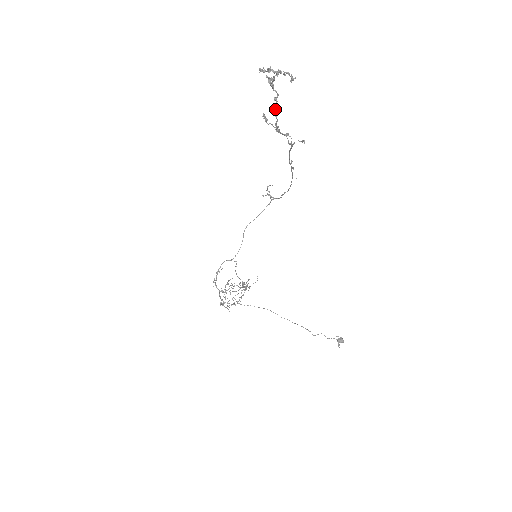
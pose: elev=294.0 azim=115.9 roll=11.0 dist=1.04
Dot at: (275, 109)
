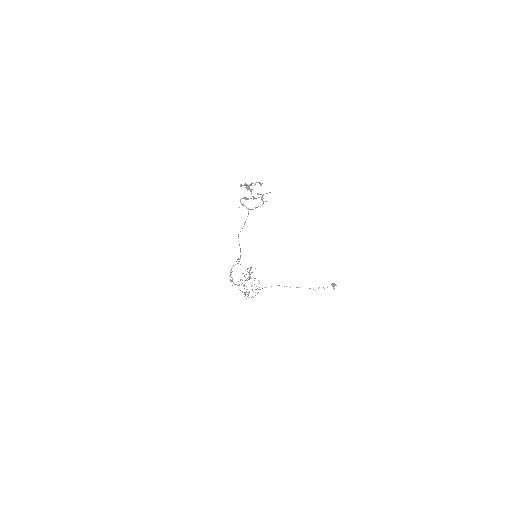
Dot at: (251, 194)
